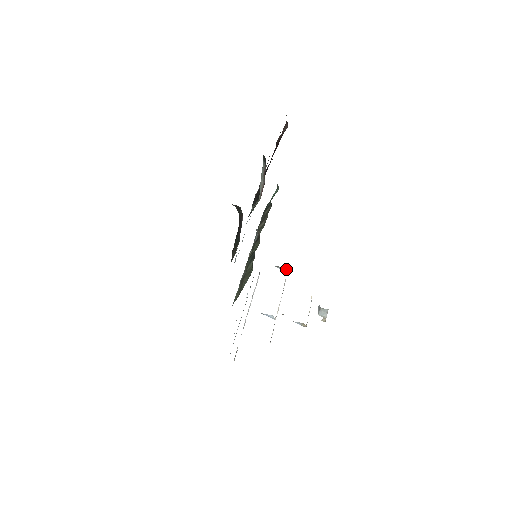
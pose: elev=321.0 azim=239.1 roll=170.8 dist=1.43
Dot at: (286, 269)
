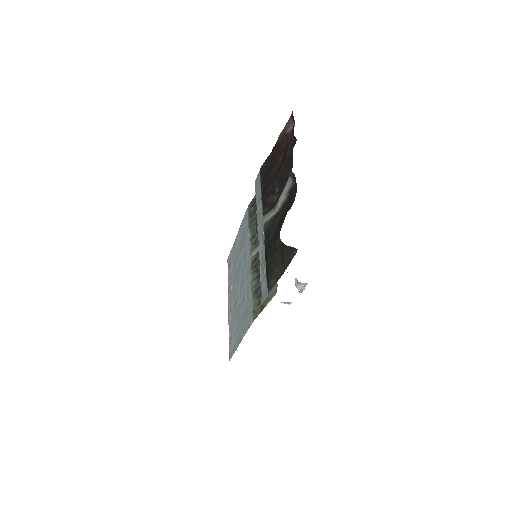
Dot at: occluded
